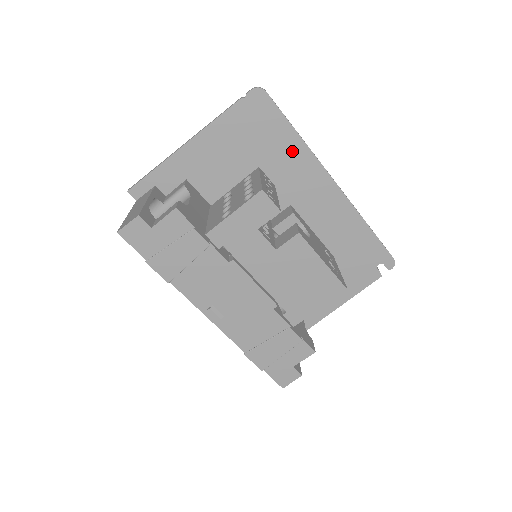
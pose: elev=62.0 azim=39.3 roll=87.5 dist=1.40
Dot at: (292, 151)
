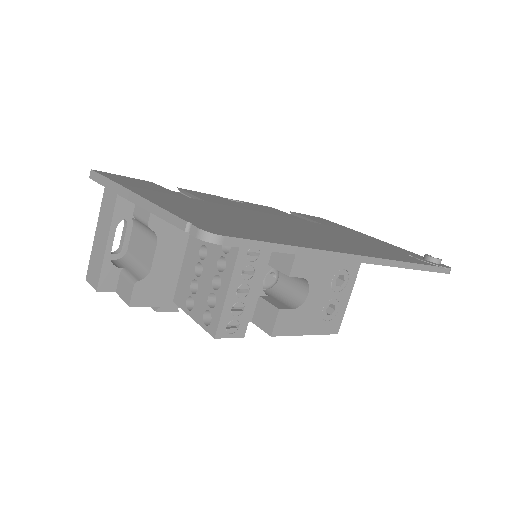
Dot at: occluded
